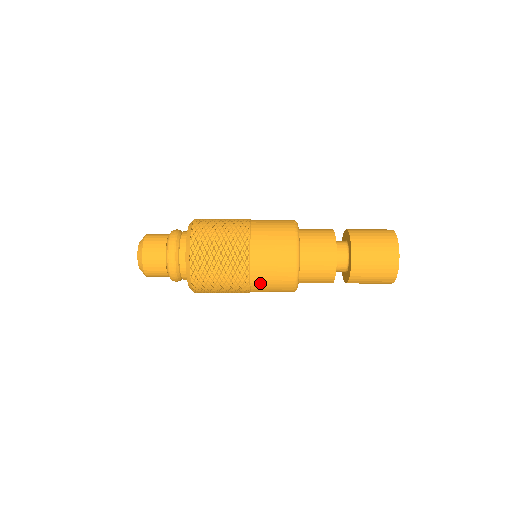
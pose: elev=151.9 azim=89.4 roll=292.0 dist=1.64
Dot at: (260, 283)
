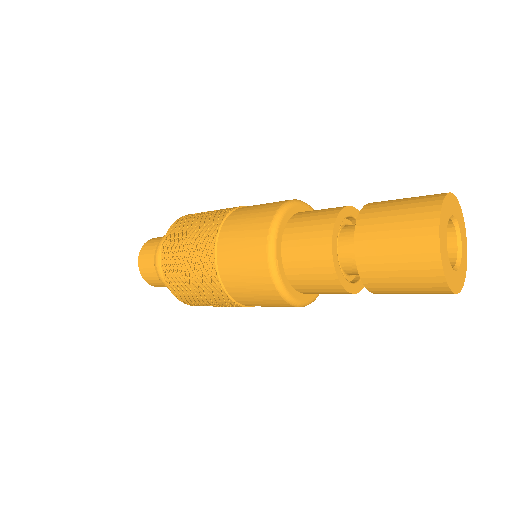
Dot at: (232, 225)
